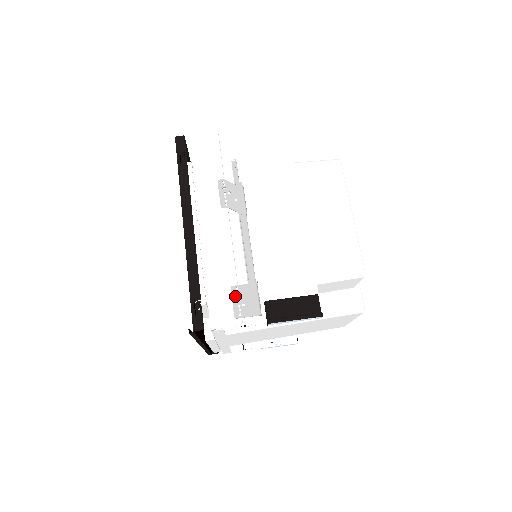
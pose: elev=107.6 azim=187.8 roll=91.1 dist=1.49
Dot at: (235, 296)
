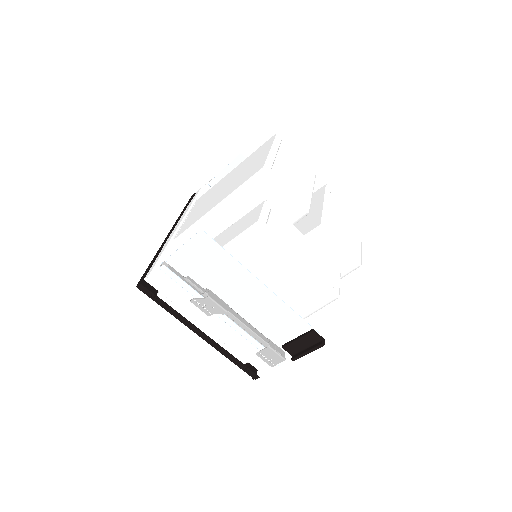
Dot at: (262, 357)
